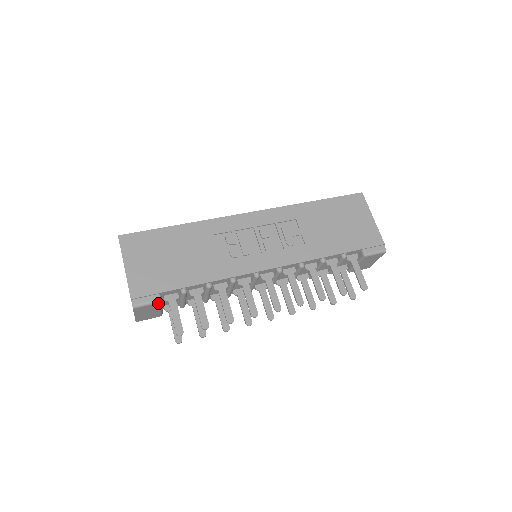
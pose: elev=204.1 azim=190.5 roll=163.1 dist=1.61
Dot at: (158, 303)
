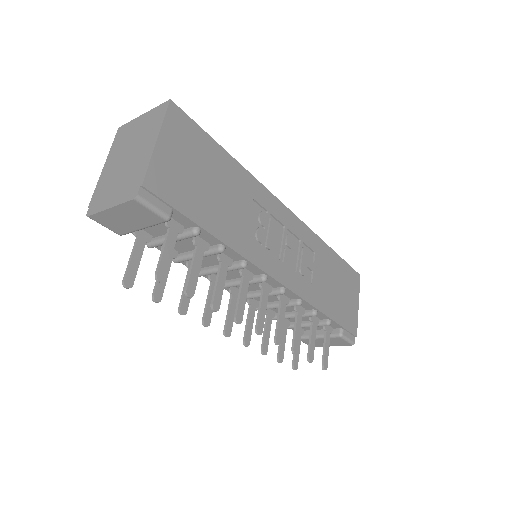
Dot at: (163, 219)
